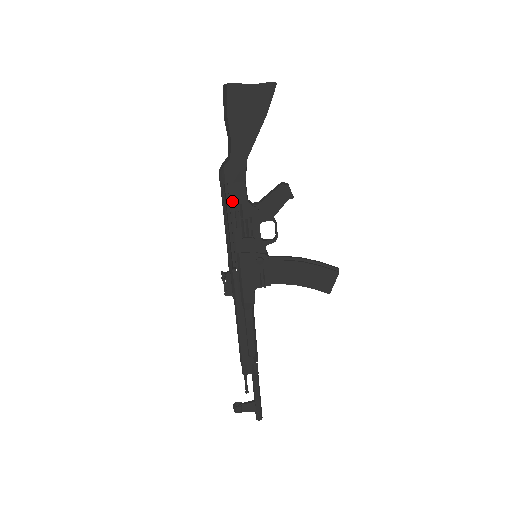
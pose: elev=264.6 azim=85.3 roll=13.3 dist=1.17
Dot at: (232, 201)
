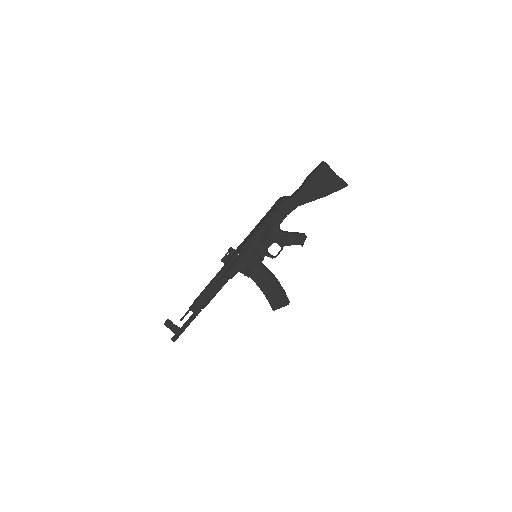
Dot at: (272, 218)
